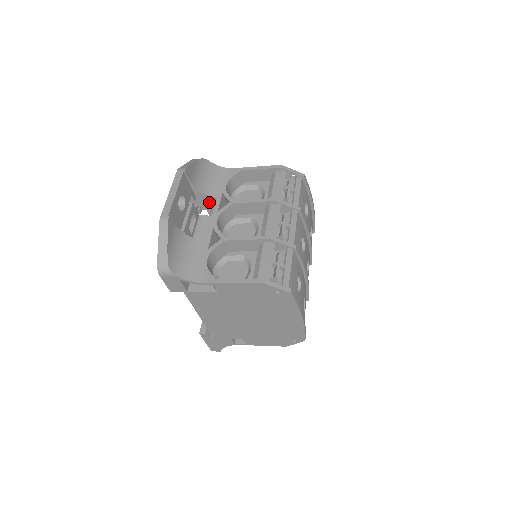
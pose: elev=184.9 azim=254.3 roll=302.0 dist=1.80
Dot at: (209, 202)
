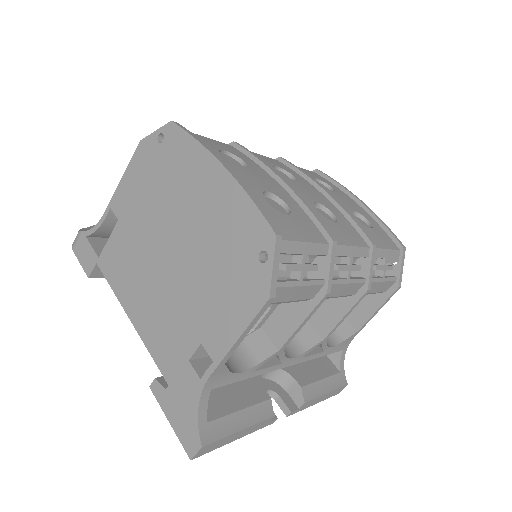
Dot at: occluded
